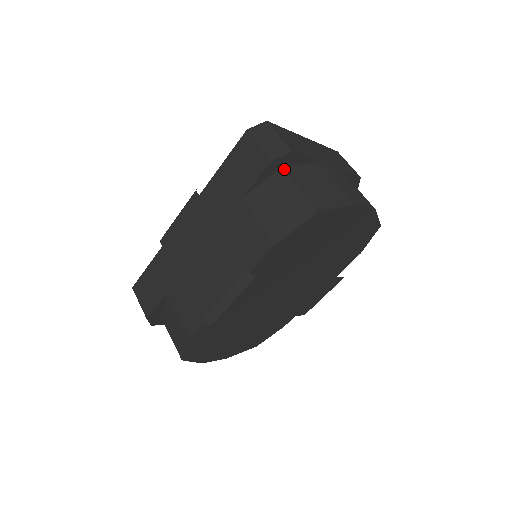
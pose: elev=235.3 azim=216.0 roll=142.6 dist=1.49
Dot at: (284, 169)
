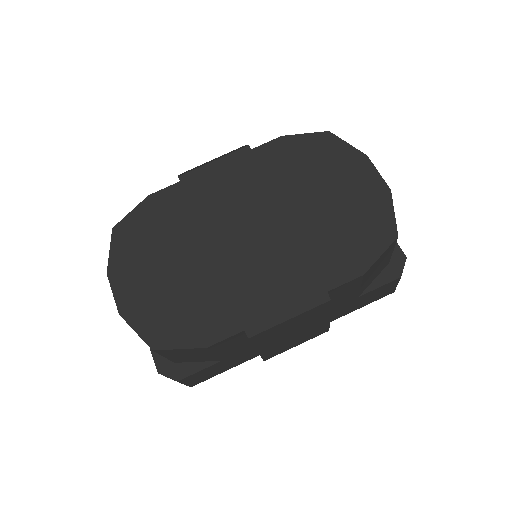
Dot at: occluded
